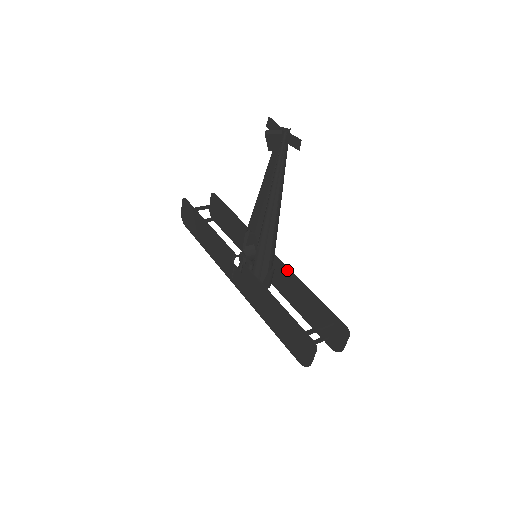
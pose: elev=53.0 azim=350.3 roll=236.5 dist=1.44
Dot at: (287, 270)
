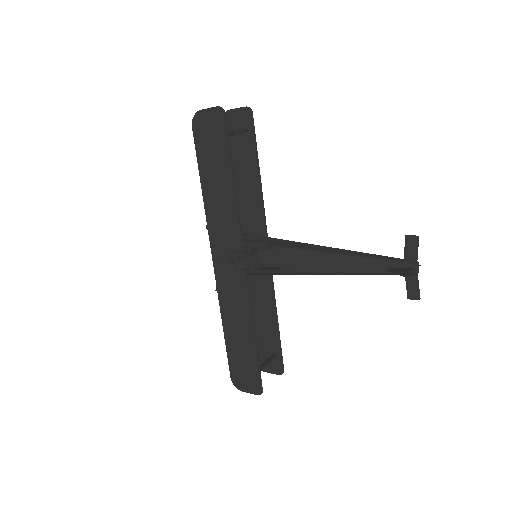
Dot at: (271, 285)
